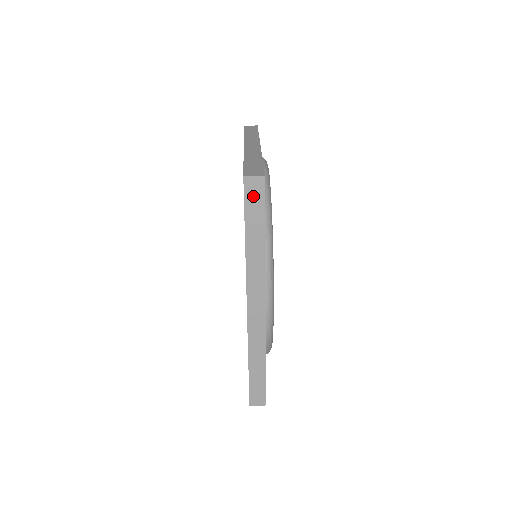
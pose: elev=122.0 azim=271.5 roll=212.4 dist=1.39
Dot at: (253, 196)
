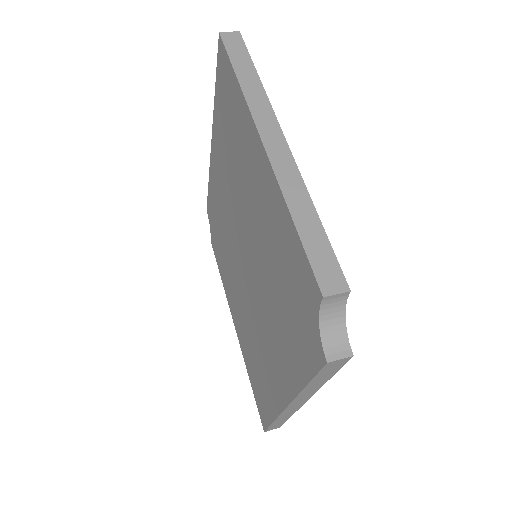
Dot at: (233, 45)
